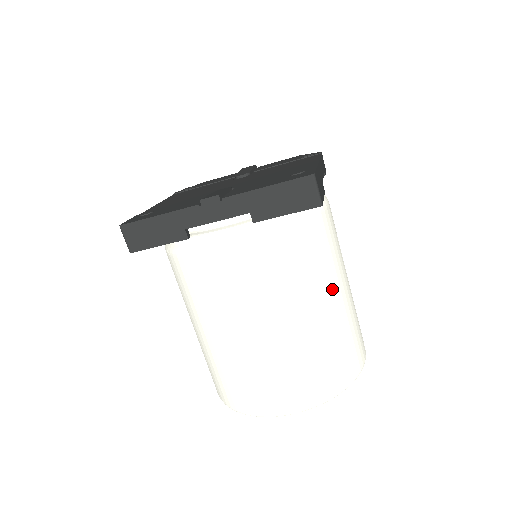
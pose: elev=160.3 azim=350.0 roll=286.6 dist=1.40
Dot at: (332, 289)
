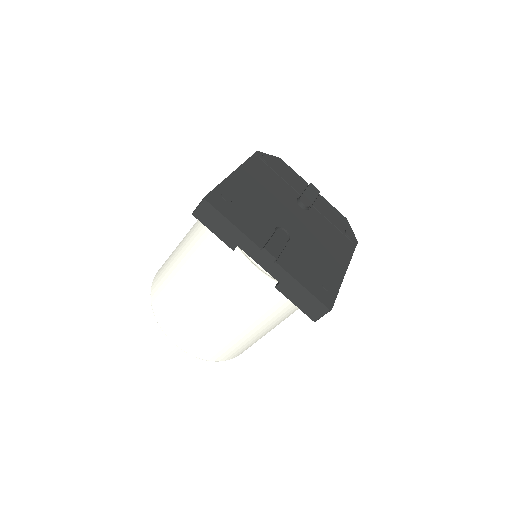
Dot at: (271, 327)
